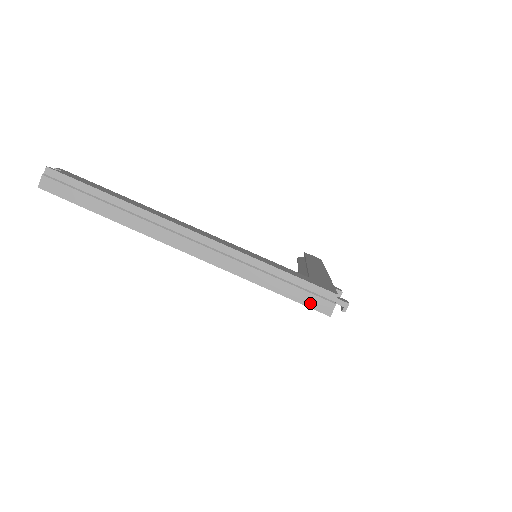
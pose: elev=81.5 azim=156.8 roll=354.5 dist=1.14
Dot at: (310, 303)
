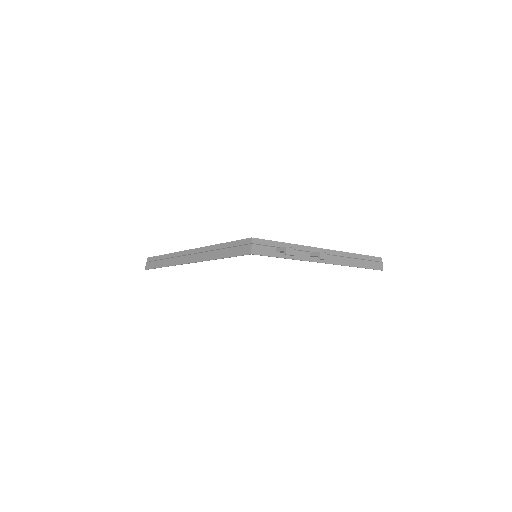
Dot at: (241, 253)
